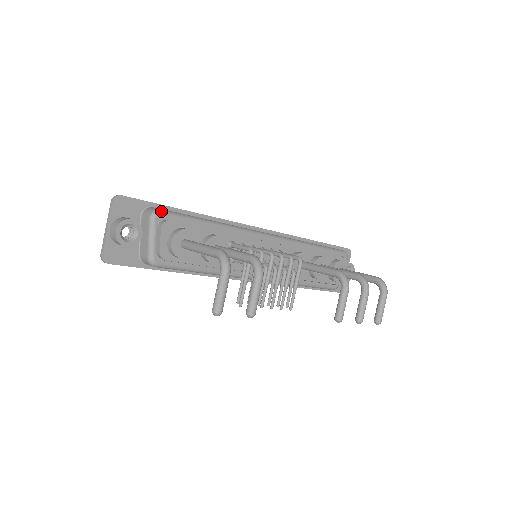
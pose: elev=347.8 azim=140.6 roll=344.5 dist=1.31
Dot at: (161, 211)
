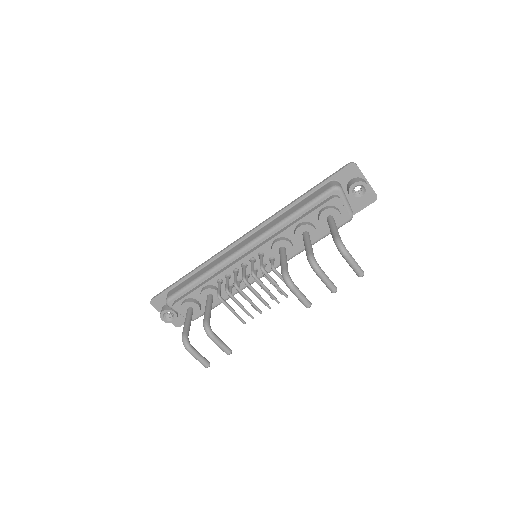
Dot at: (168, 300)
